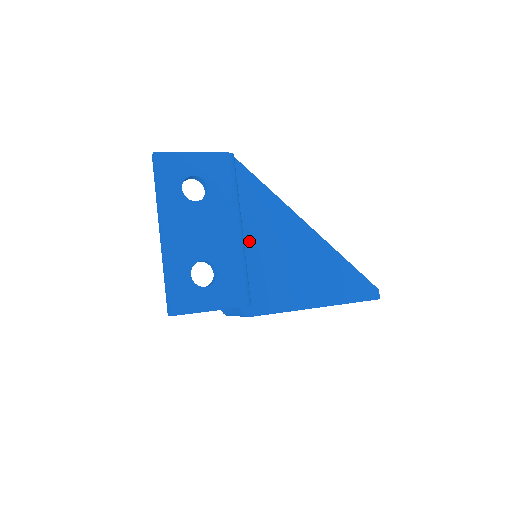
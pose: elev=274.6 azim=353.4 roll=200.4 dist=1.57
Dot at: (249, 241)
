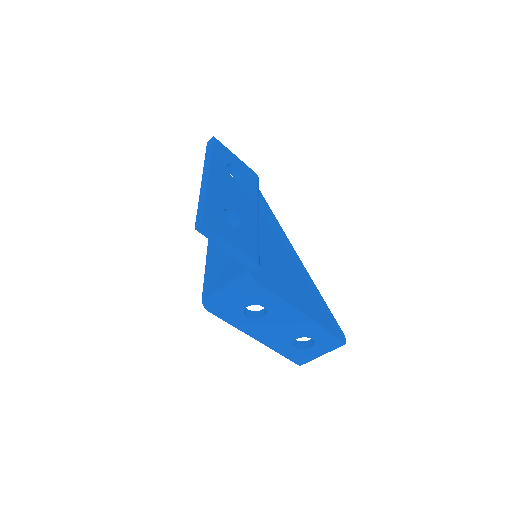
Dot at: (260, 233)
